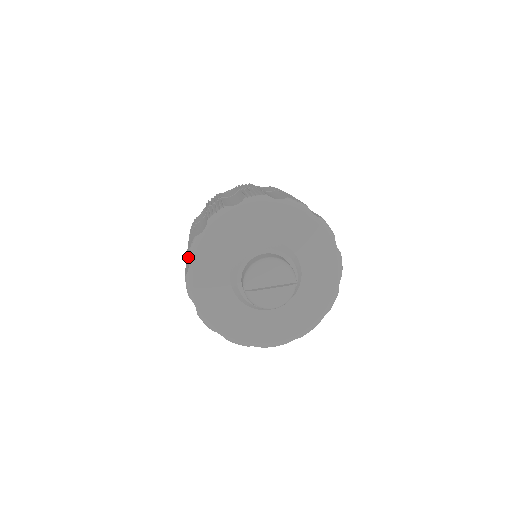
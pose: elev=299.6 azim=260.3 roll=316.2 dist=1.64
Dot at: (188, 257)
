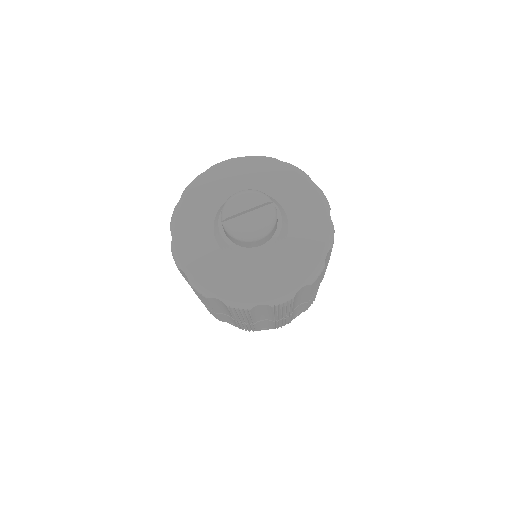
Dot at: (170, 228)
